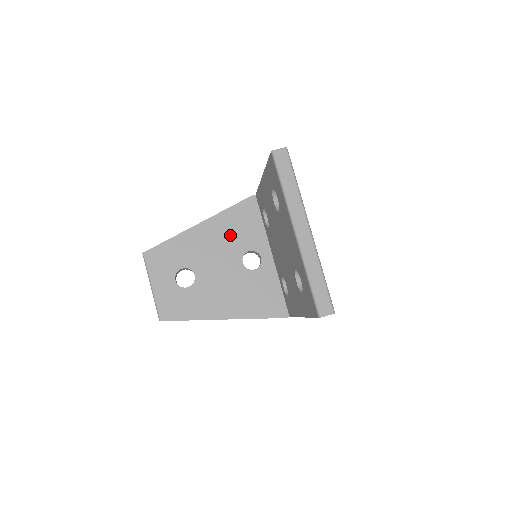
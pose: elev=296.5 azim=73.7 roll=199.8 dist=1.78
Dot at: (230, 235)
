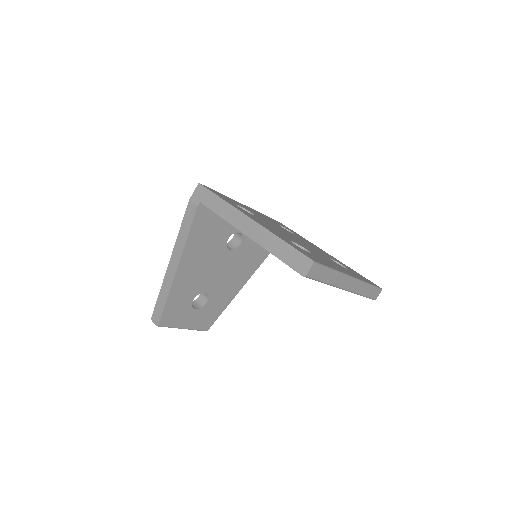
Dot at: (206, 248)
